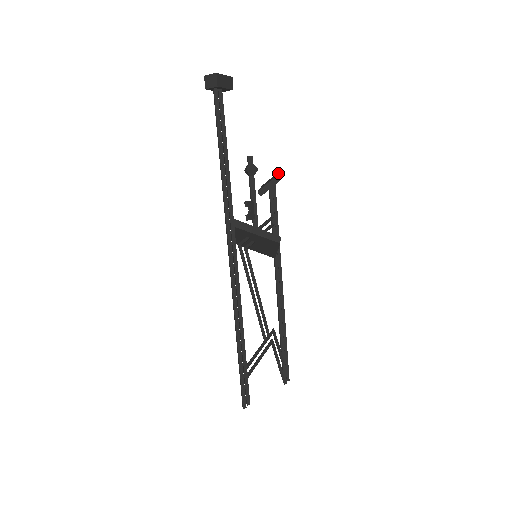
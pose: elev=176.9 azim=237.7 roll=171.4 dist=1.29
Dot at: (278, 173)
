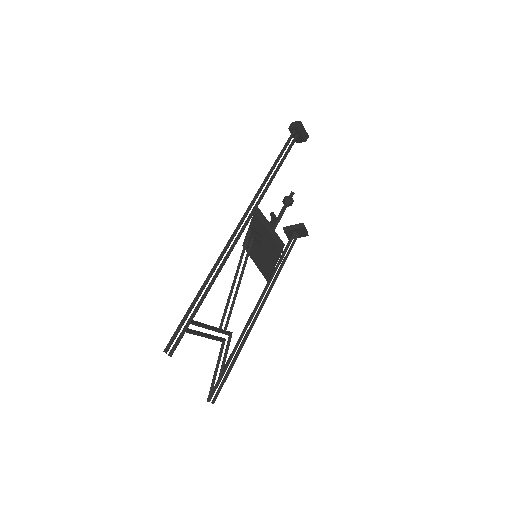
Dot at: occluded
